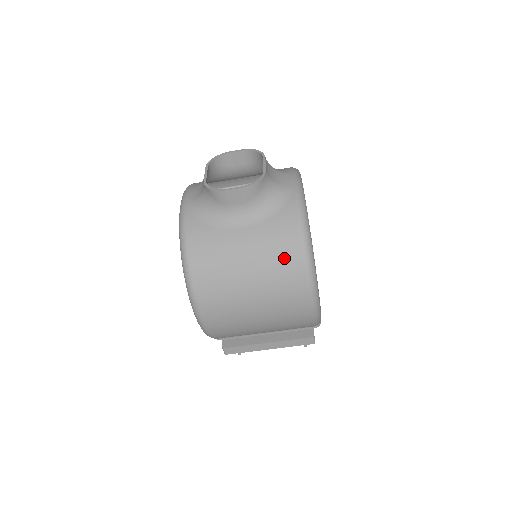
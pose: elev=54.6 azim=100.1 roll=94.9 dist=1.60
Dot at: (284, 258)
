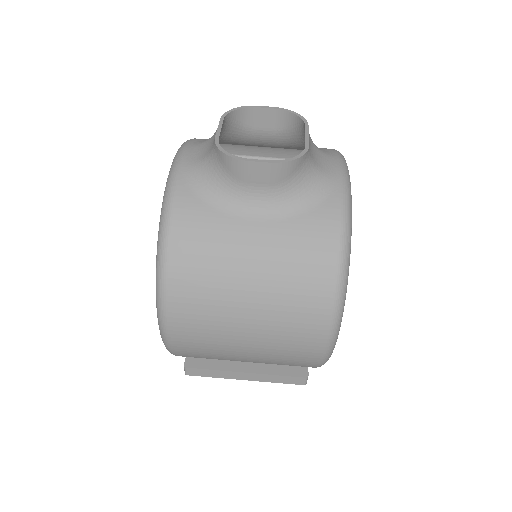
Dot at: (307, 278)
